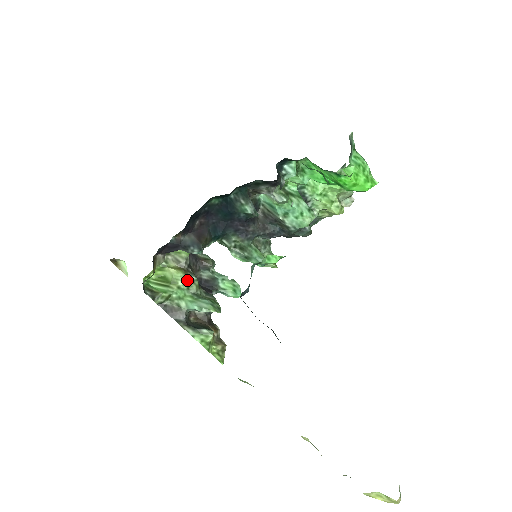
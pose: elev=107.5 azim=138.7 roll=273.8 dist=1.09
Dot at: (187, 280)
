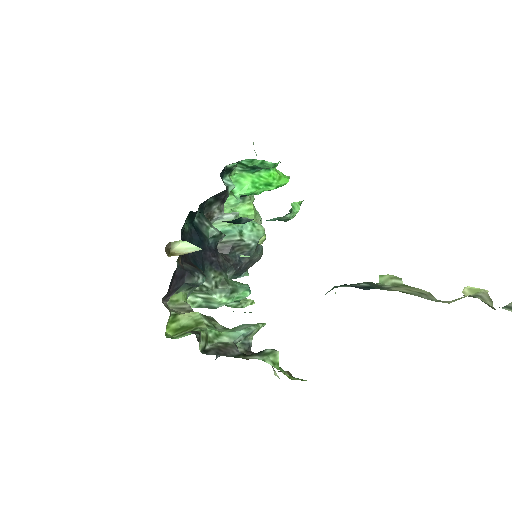
Dot at: (207, 319)
